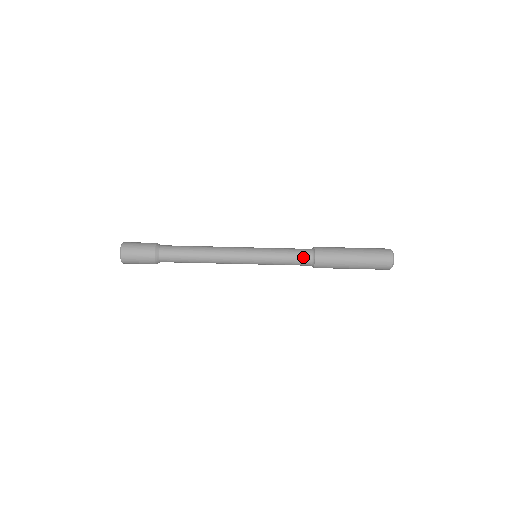
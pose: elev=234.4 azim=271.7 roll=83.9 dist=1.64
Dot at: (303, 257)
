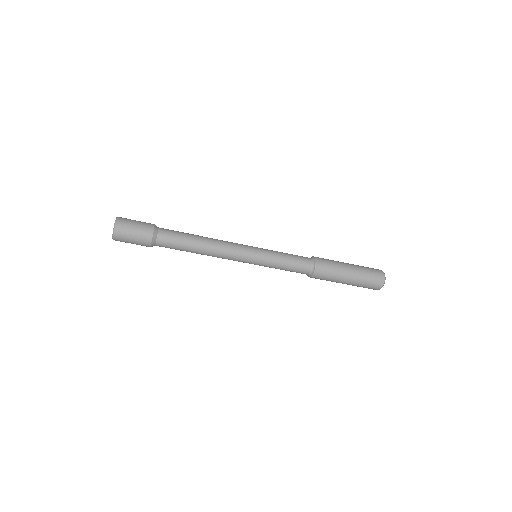
Dot at: (304, 261)
